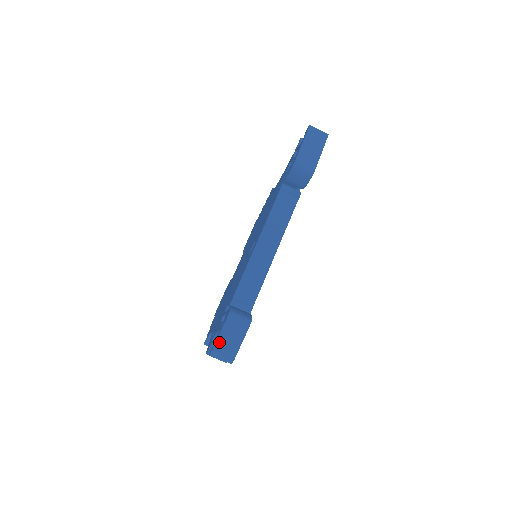
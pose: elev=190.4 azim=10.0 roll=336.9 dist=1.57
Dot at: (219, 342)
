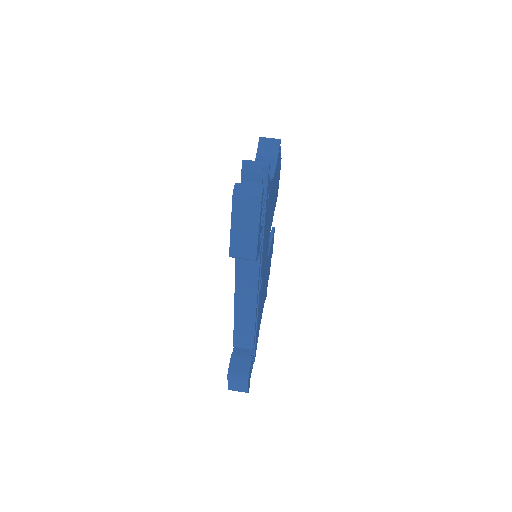
Dot at: (230, 387)
